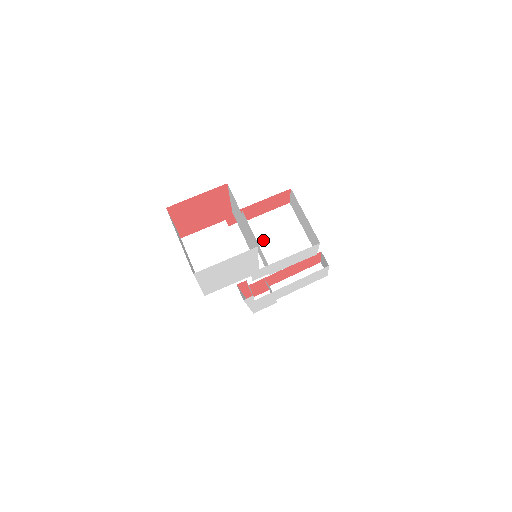
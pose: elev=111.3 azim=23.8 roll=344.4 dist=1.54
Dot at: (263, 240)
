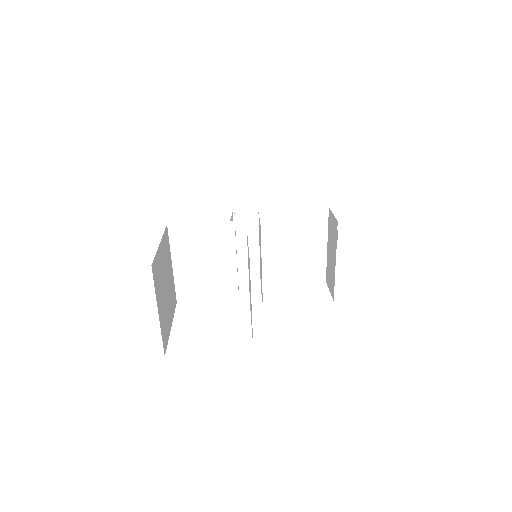
Dot at: (273, 243)
